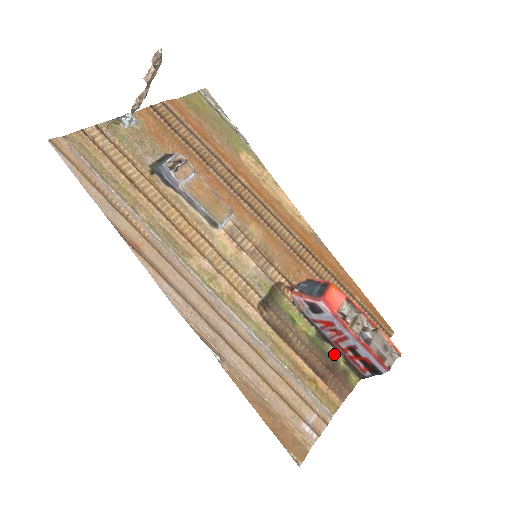
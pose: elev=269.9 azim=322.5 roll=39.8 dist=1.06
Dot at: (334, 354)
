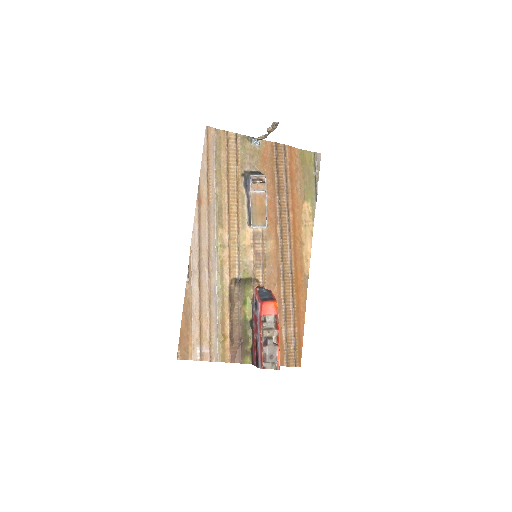
Dot at: (250, 339)
